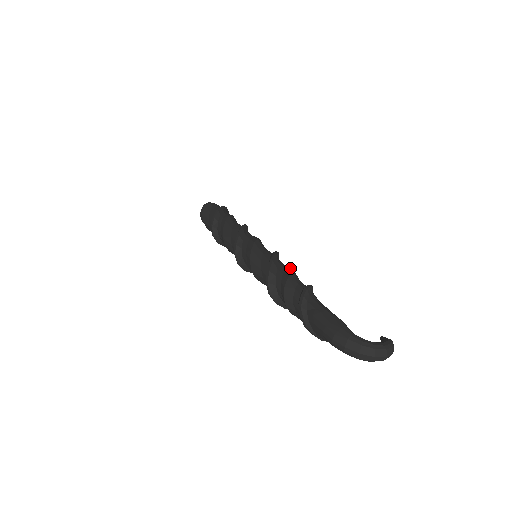
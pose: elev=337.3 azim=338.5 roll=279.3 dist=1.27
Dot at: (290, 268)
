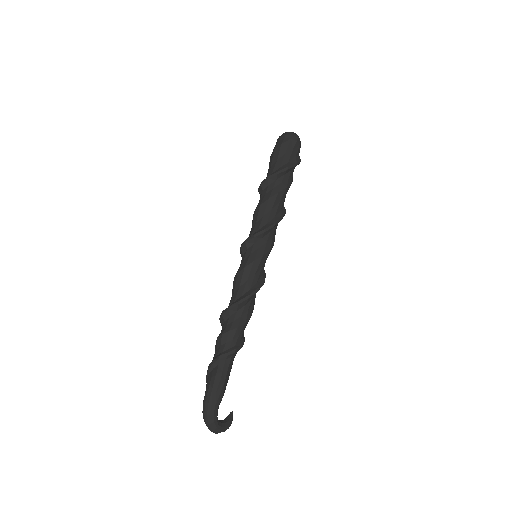
Dot at: (252, 312)
